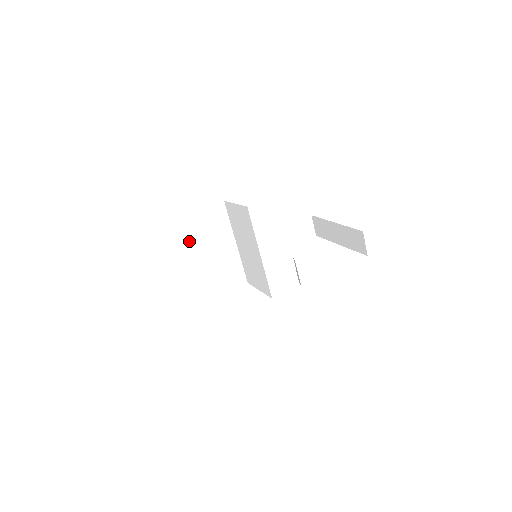
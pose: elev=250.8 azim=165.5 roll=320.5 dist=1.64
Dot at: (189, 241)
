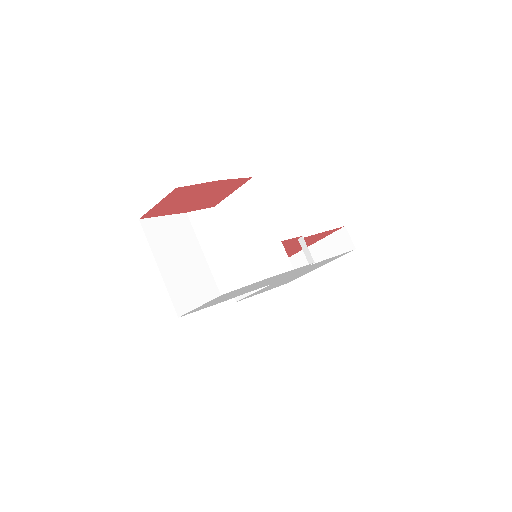
Dot at: (187, 241)
